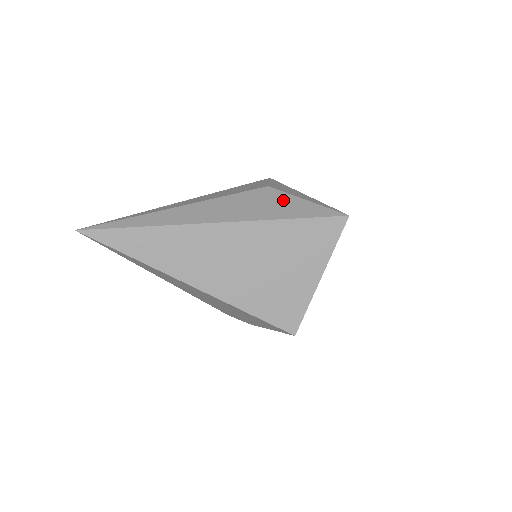
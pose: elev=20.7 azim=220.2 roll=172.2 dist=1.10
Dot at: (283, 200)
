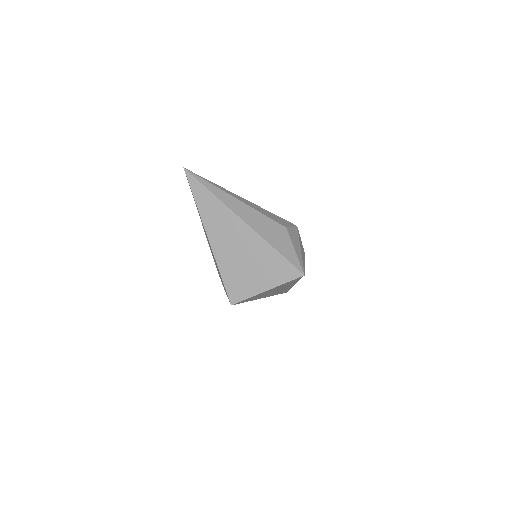
Dot at: (284, 240)
